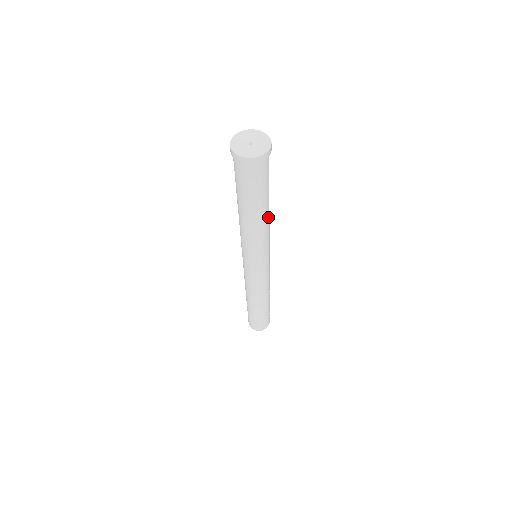
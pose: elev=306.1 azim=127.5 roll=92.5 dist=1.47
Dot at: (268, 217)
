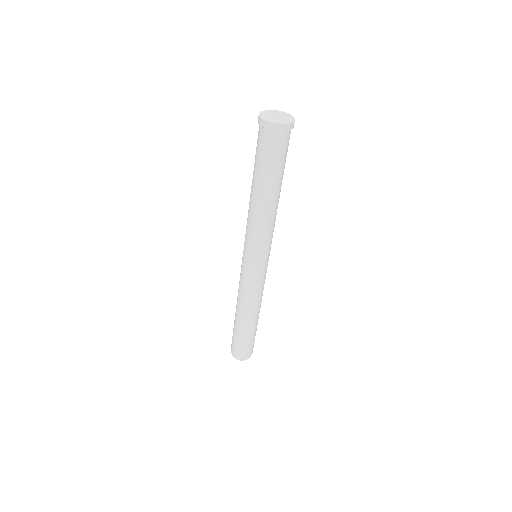
Dot at: occluded
